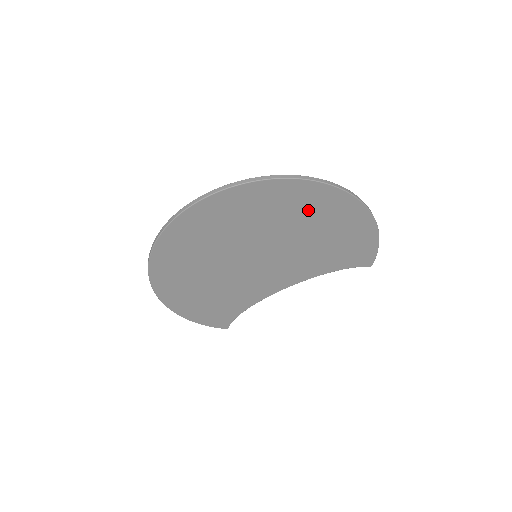
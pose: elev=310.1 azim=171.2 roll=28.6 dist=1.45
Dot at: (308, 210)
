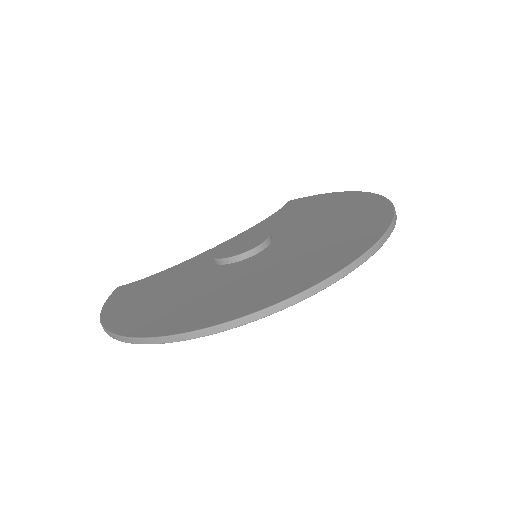
Dot at: occluded
